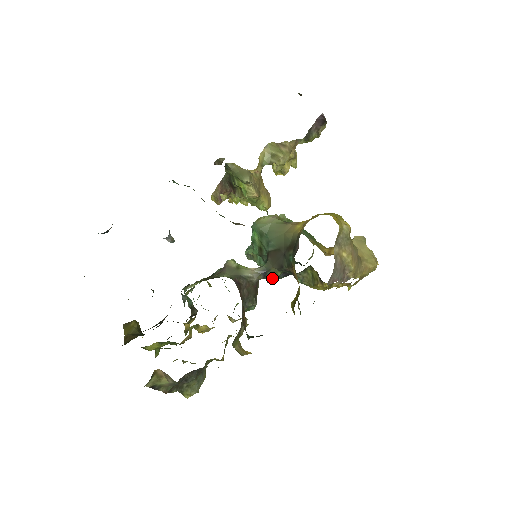
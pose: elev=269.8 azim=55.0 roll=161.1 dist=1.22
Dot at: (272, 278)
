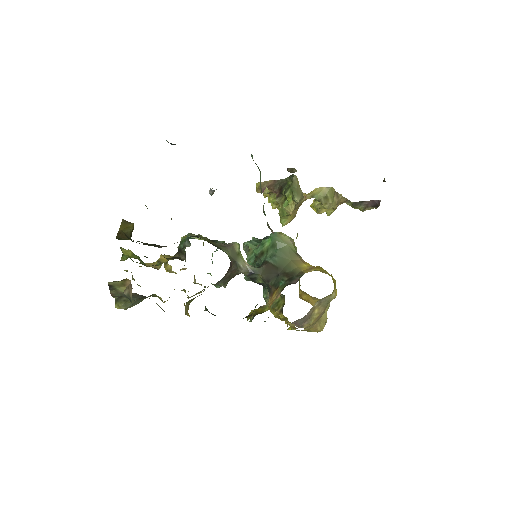
Dot at: (252, 280)
